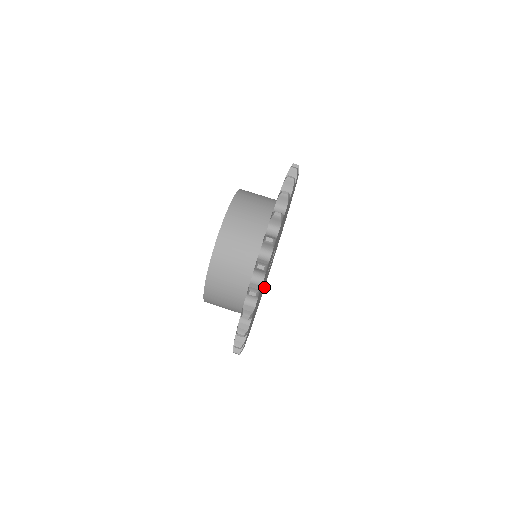
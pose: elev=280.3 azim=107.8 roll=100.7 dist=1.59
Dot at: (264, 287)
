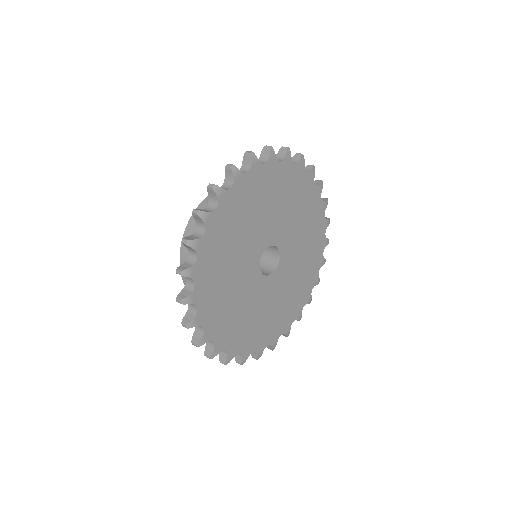
Dot at: (280, 333)
